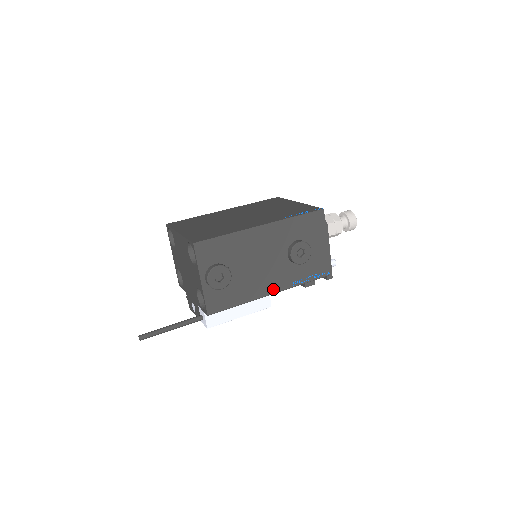
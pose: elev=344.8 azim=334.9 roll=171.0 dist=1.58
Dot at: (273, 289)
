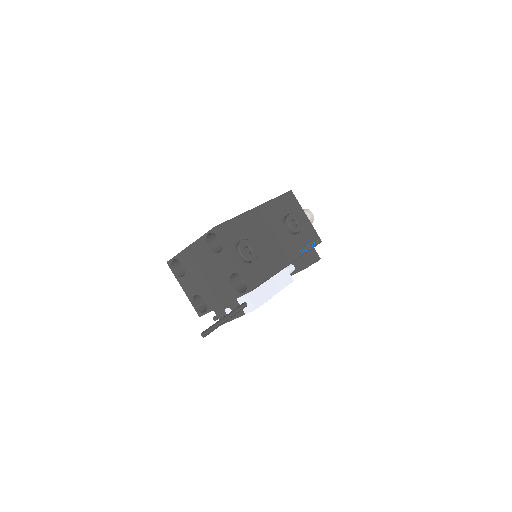
Dot at: (289, 259)
